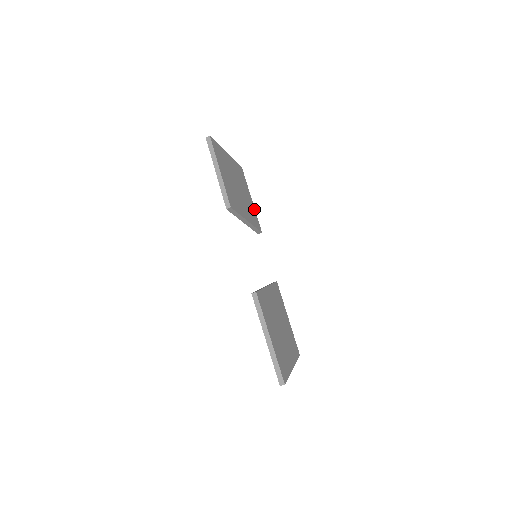
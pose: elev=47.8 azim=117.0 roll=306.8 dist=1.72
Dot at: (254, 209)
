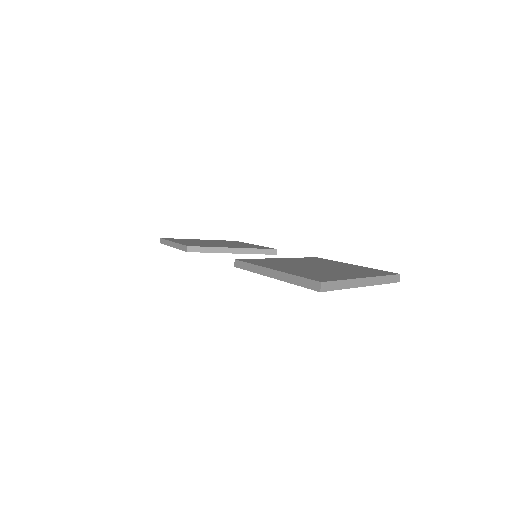
Dot at: occluded
